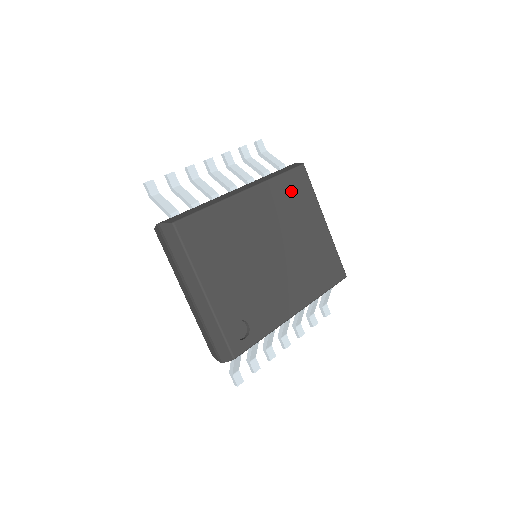
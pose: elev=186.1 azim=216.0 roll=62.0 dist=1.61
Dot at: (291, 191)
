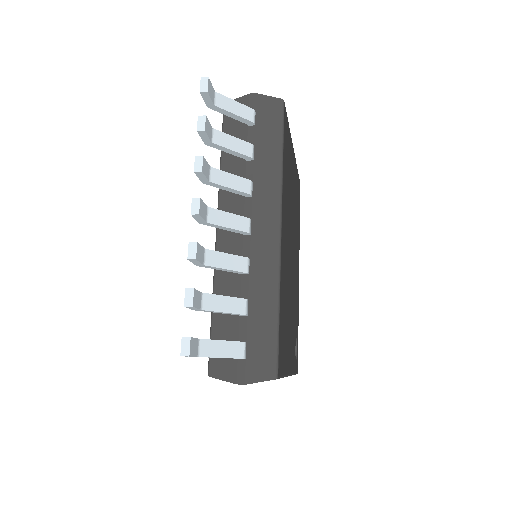
Dot at: (286, 160)
